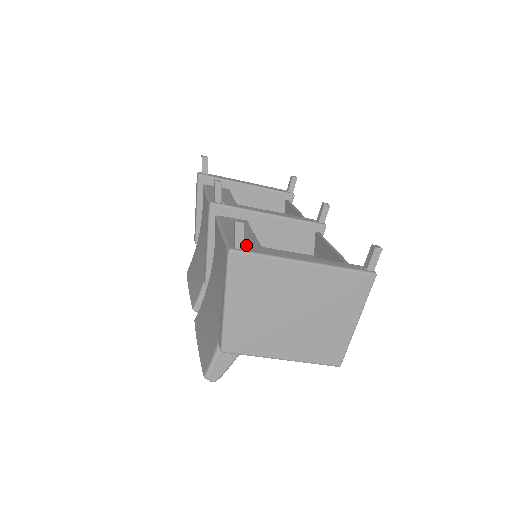
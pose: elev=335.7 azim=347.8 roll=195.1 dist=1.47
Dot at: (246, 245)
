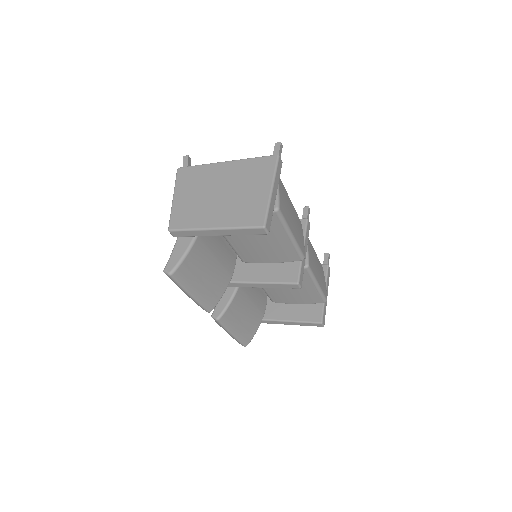
Dot at: occluded
